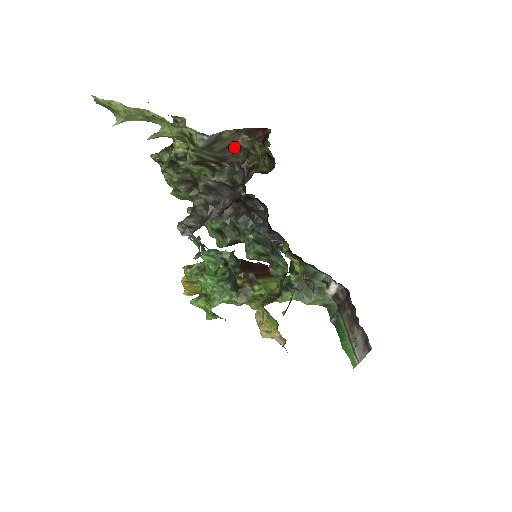
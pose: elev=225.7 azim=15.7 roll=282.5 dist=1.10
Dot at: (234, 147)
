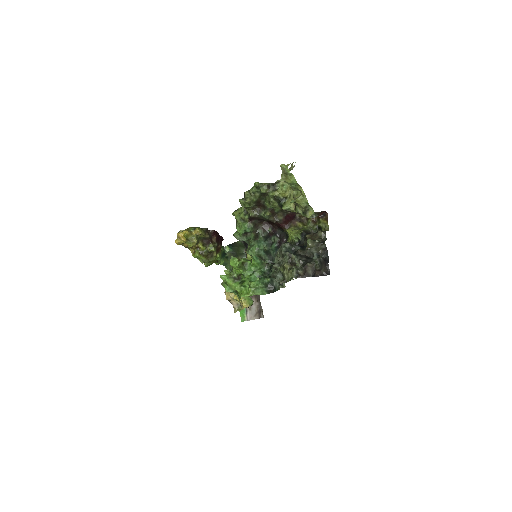
Dot at: occluded
